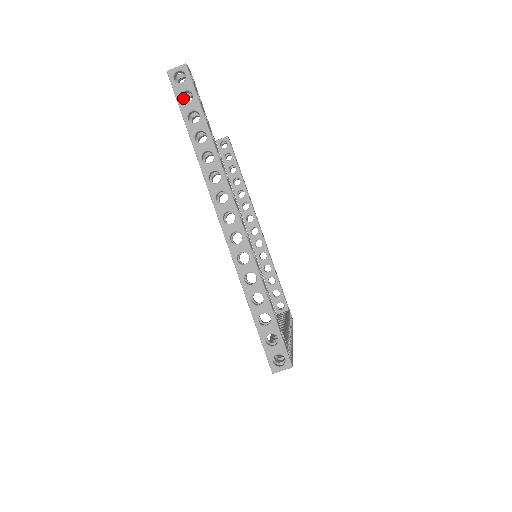
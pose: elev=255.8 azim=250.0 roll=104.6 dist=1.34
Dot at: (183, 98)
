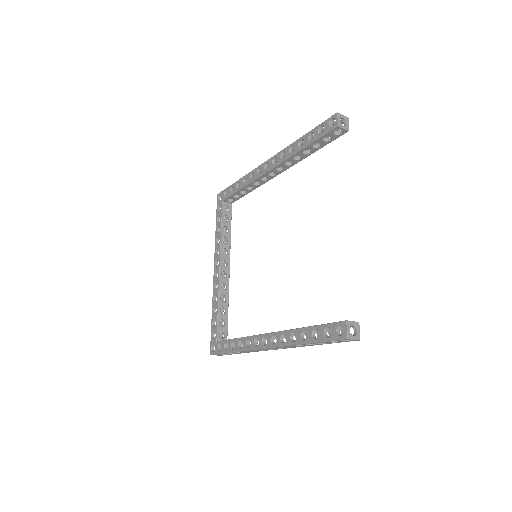
Dot at: (334, 330)
